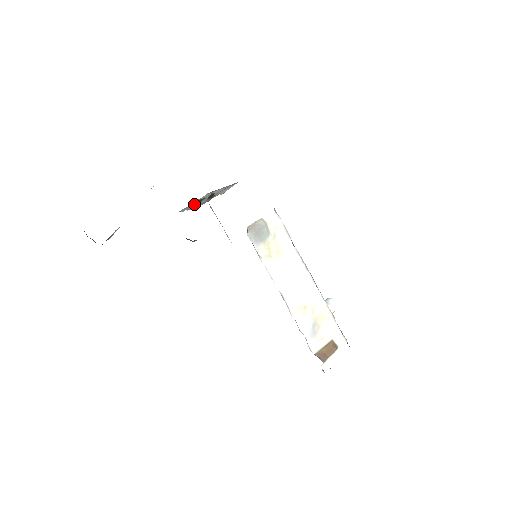
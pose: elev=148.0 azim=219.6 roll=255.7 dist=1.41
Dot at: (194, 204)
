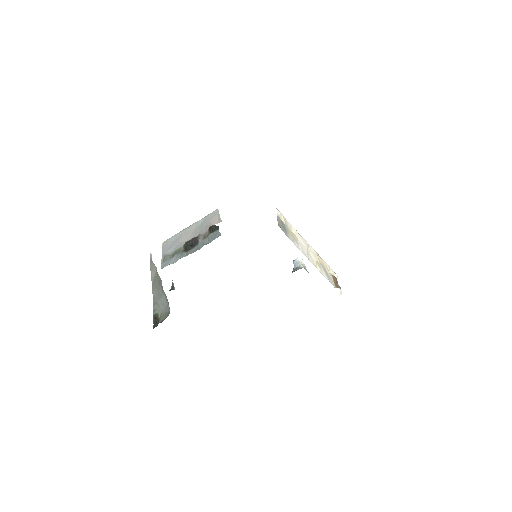
Dot at: (177, 251)
